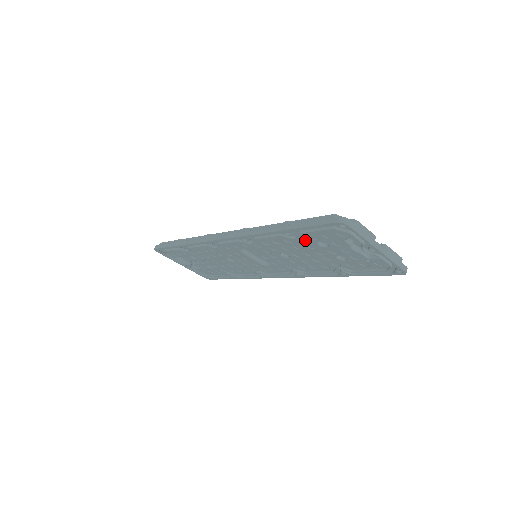
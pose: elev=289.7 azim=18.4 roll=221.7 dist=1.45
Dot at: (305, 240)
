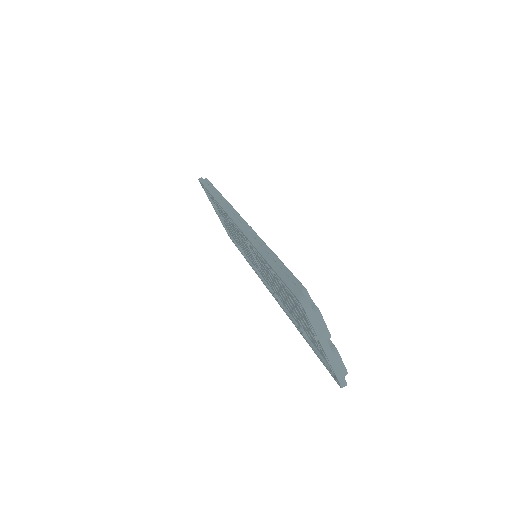
Dot at: occluded
